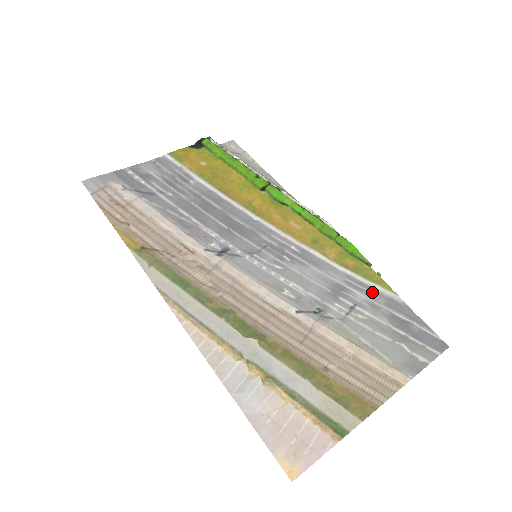
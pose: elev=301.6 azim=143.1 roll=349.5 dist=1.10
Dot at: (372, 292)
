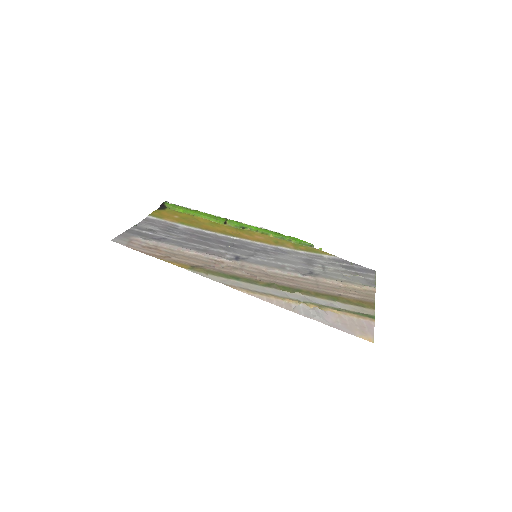
Dot at: (324, 258)
